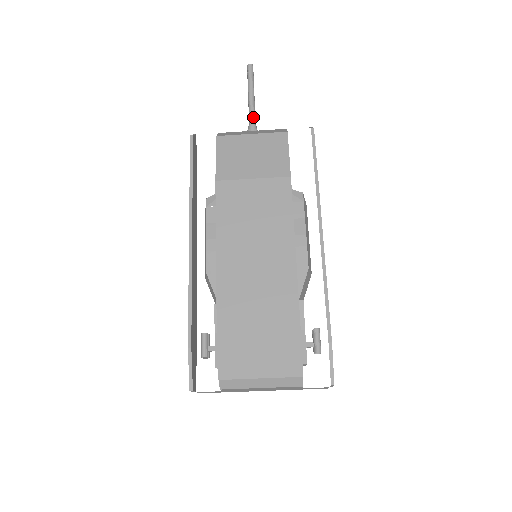
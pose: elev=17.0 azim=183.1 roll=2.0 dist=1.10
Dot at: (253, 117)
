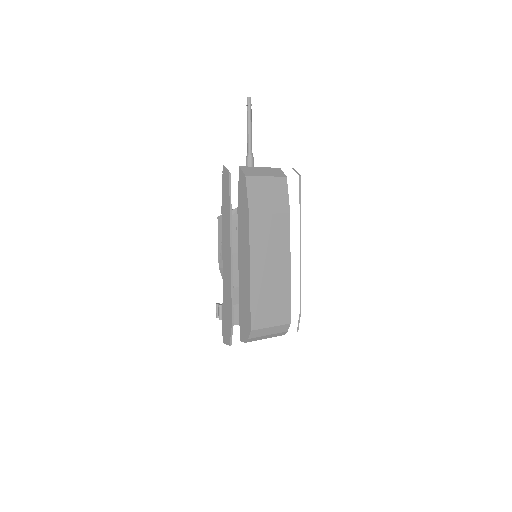
Dot at: (251, 146)
